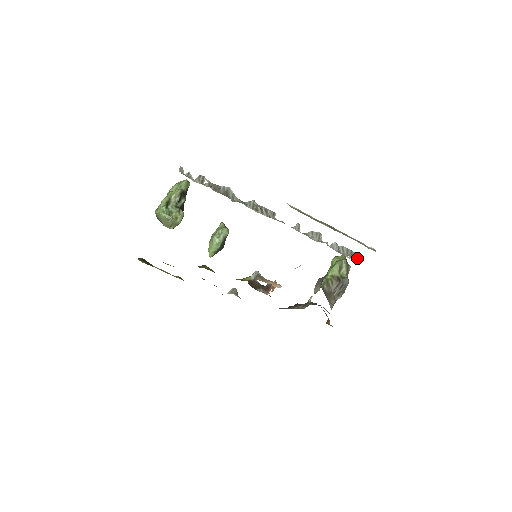
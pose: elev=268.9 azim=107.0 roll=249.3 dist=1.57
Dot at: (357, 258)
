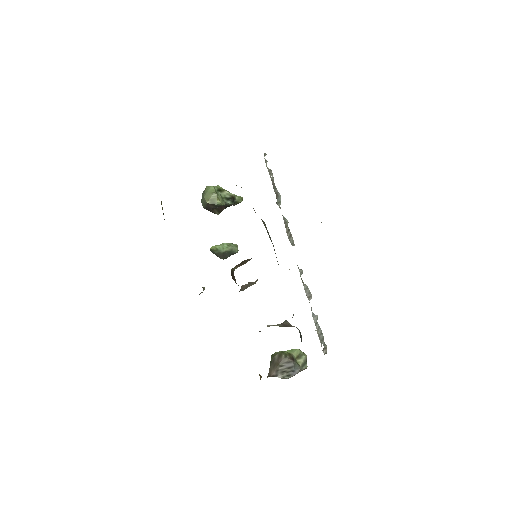
Dot at: (324, 349)
